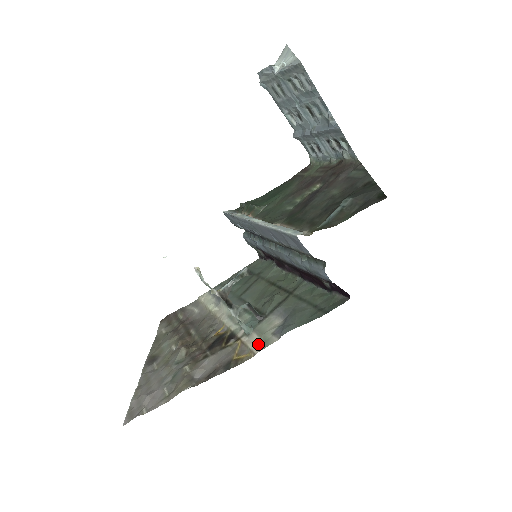
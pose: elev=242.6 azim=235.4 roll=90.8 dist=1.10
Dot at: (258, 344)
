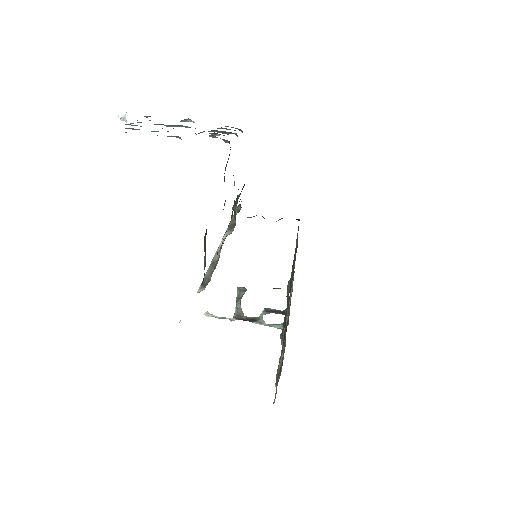
Dot at: occluded
